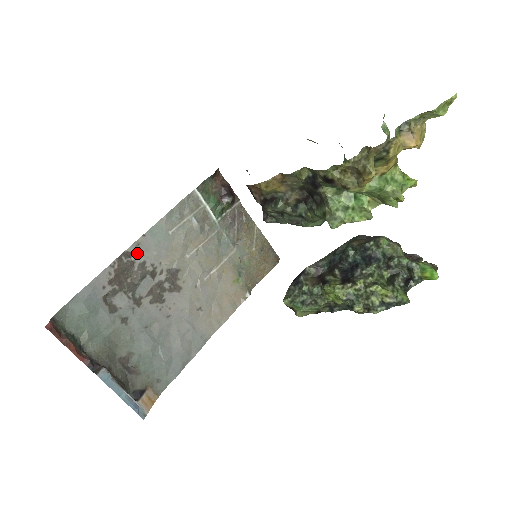
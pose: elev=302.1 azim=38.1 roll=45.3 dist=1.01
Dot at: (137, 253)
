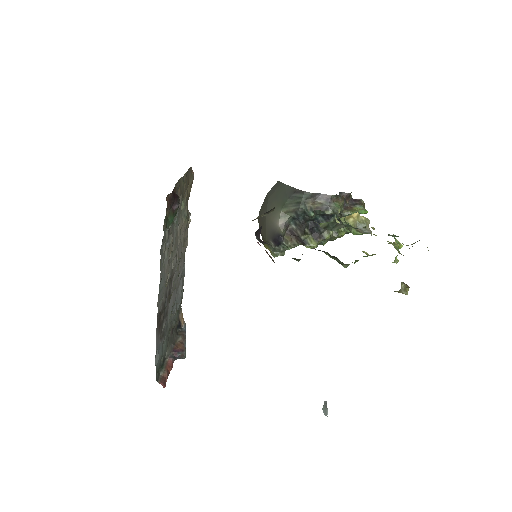
Dot at: (160, 307)
